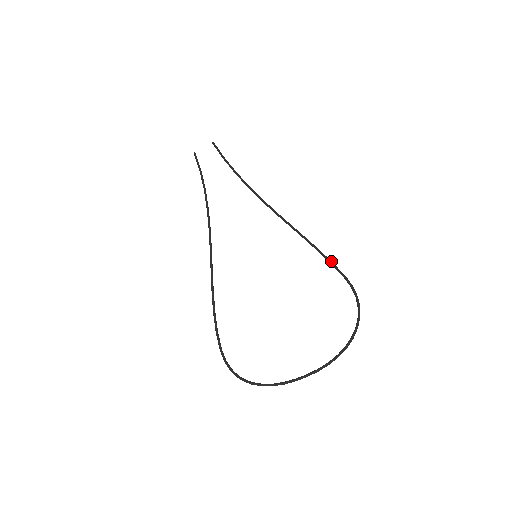
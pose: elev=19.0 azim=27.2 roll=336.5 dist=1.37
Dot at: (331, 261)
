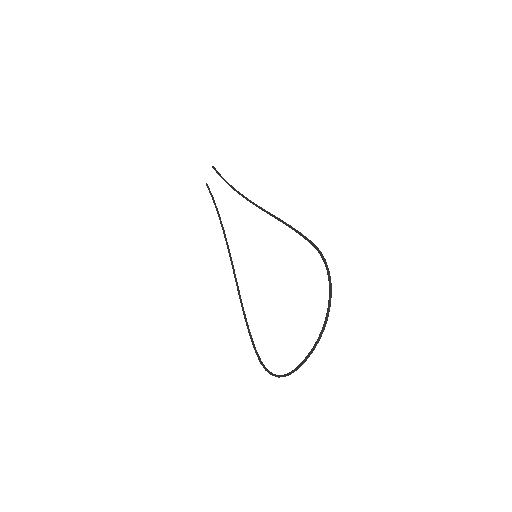
Dot at: (299, 233)
